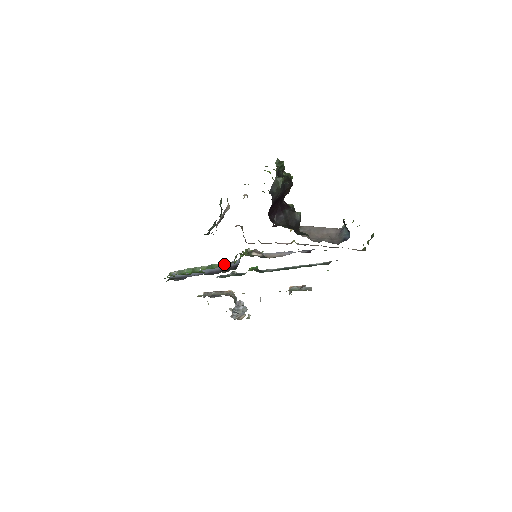
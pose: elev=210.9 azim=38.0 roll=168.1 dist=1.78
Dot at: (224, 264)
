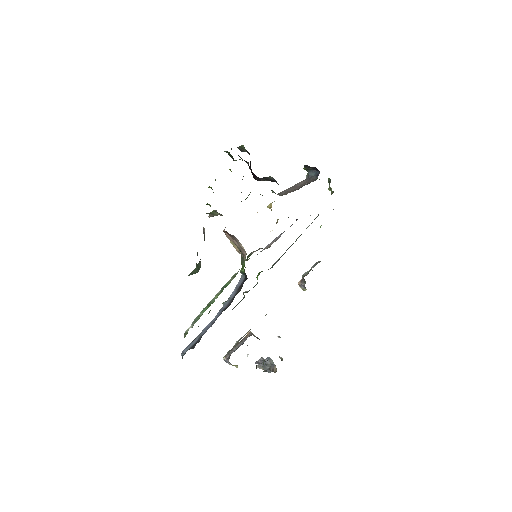
Dot at: (235, 274)
